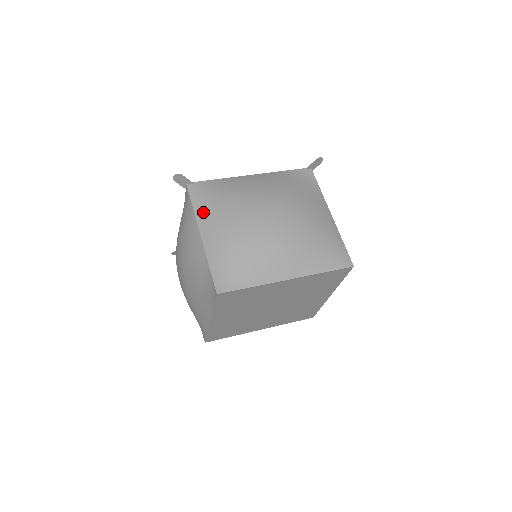
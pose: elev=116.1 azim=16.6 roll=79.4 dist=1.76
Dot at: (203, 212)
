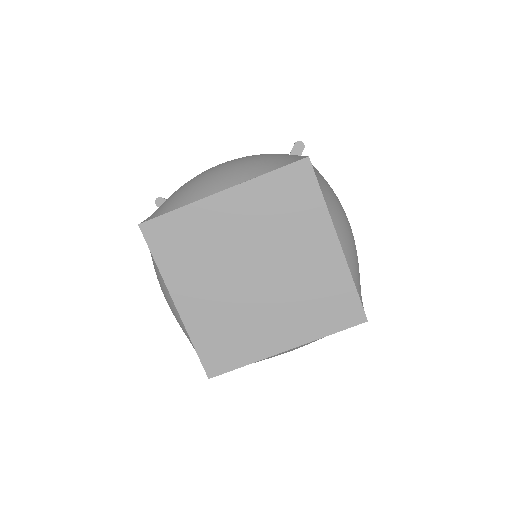
Dot at: occluded
